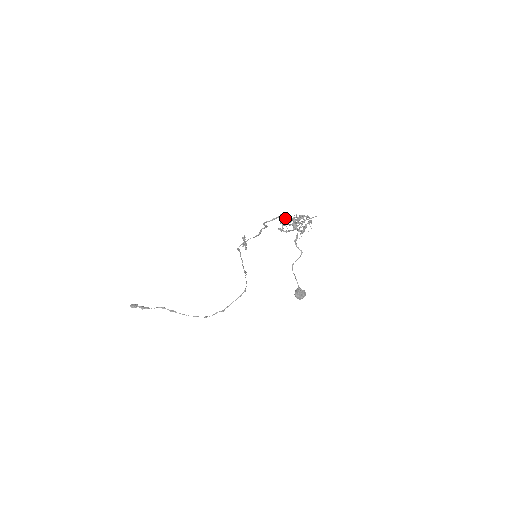
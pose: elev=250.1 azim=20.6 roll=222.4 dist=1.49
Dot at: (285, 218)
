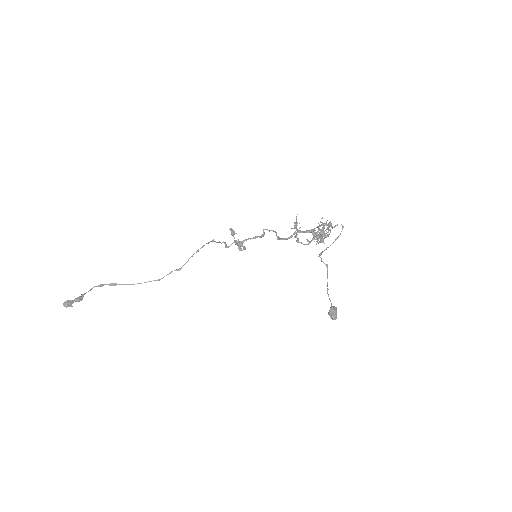
Dot at: occluded
